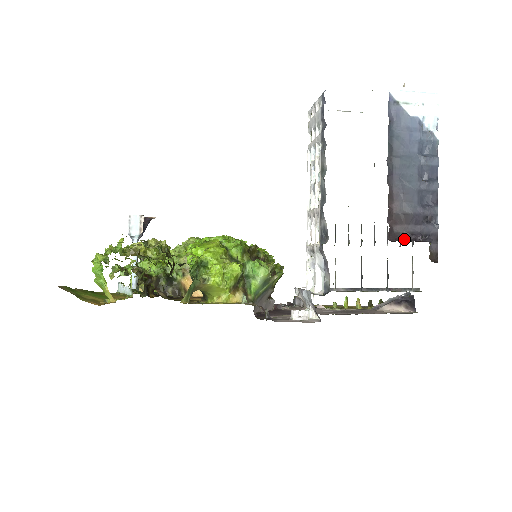
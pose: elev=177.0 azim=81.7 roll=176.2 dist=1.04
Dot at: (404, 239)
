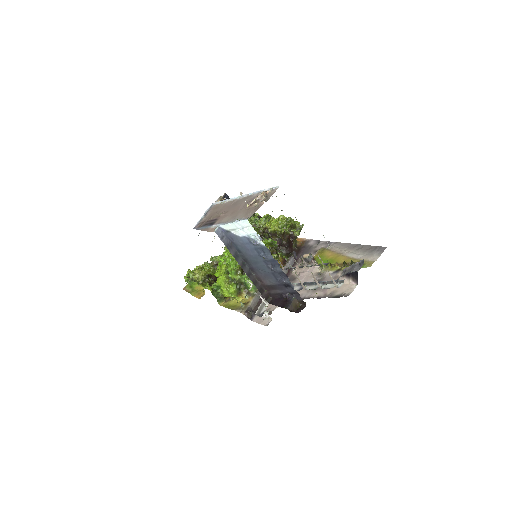
Dot at: (279, 296)
